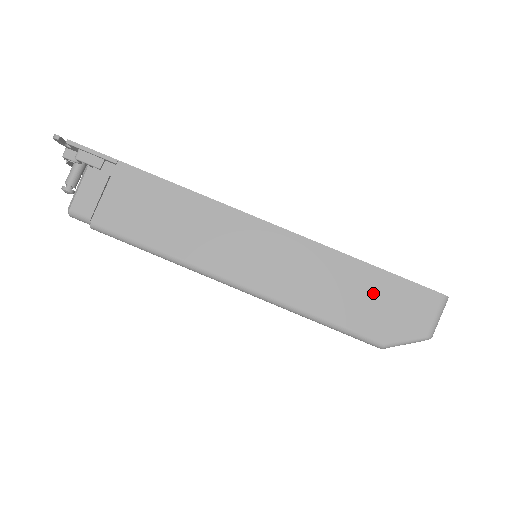
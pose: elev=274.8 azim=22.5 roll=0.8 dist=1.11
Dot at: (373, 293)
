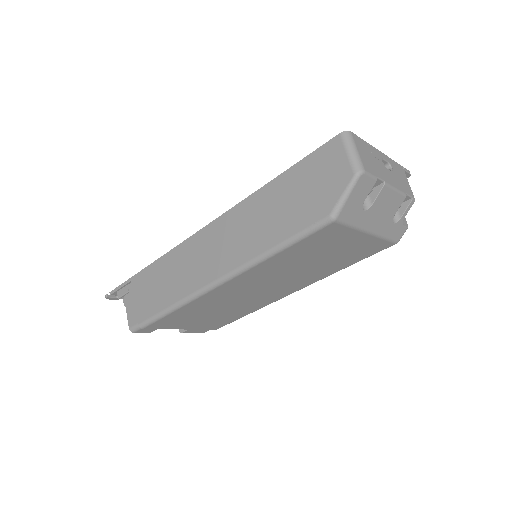
Dot at: (293, 192)
